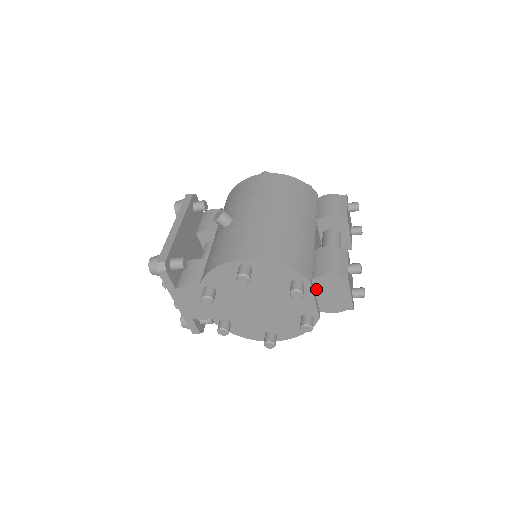
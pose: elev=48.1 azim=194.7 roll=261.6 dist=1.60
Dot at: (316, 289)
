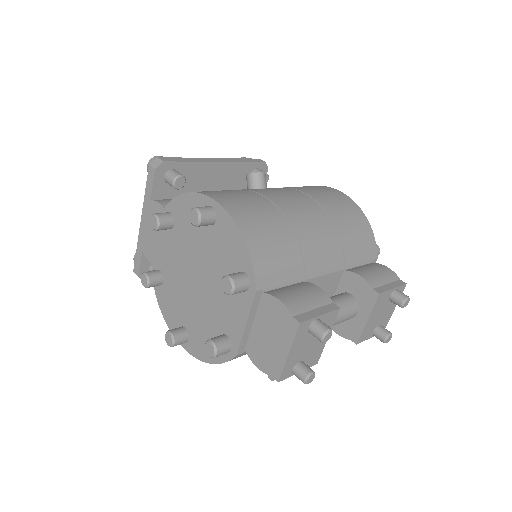
Dot at: (259, 312)
